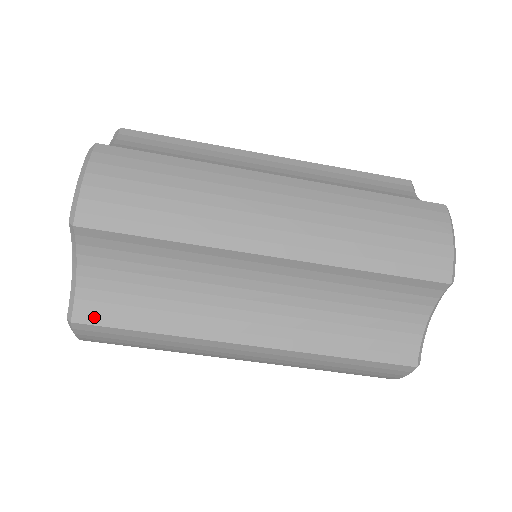
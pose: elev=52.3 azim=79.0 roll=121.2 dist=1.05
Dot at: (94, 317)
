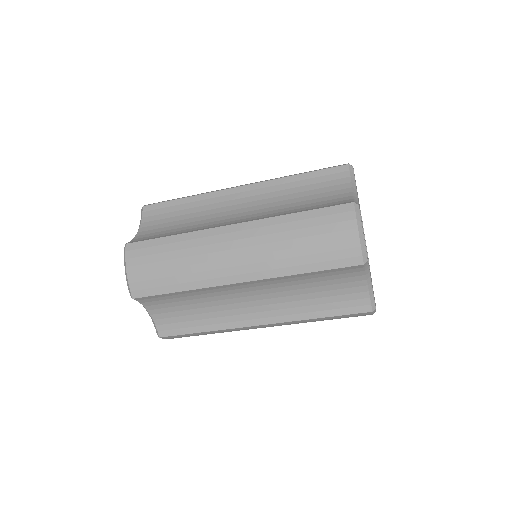
Dot at: (169, 332)
